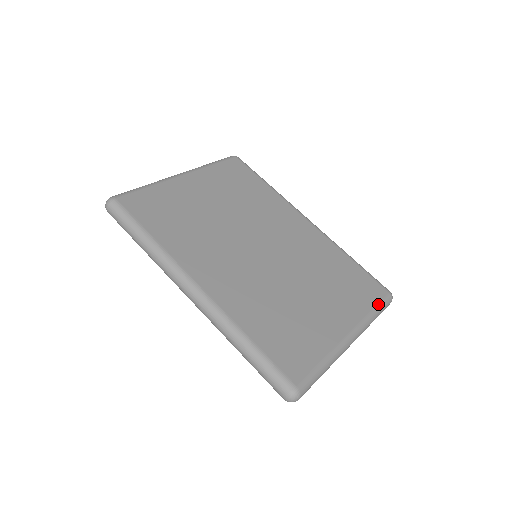
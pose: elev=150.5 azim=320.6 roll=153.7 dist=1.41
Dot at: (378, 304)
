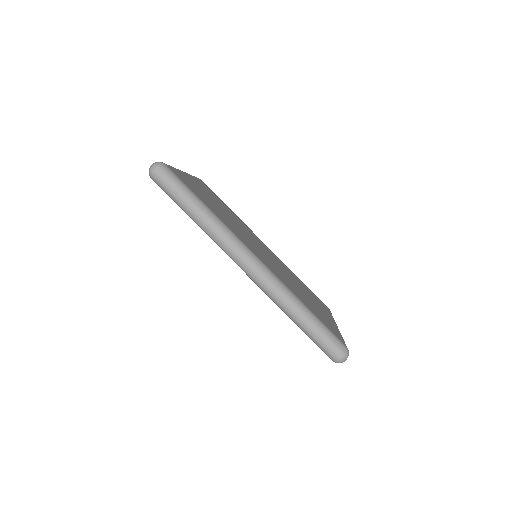
Dot at: (331, 313)
